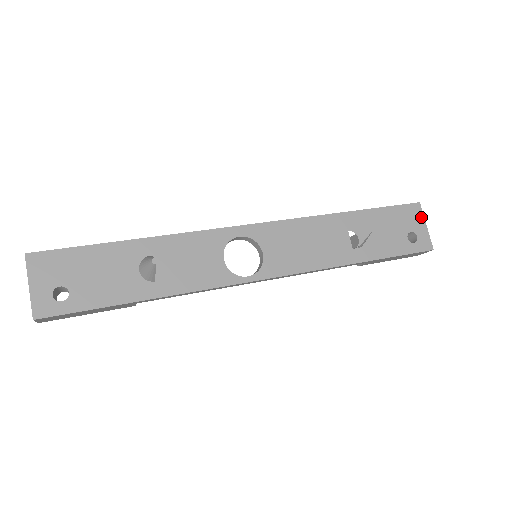
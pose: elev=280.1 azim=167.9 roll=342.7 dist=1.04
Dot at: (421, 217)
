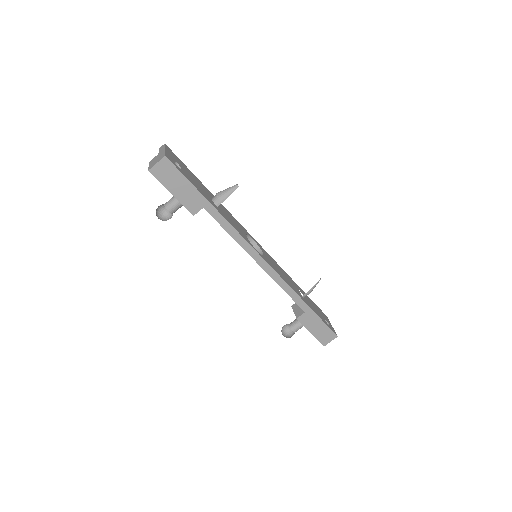
Dot at: (329, 321)
